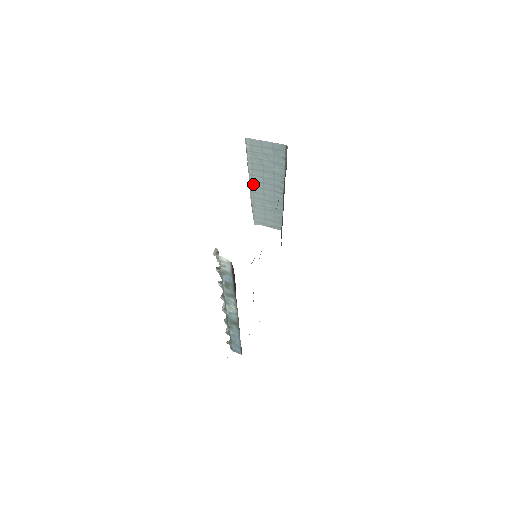
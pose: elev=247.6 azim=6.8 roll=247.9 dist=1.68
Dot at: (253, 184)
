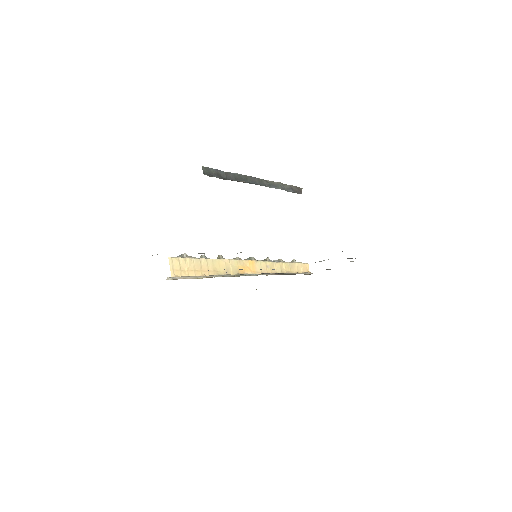
Dot at: occluded
